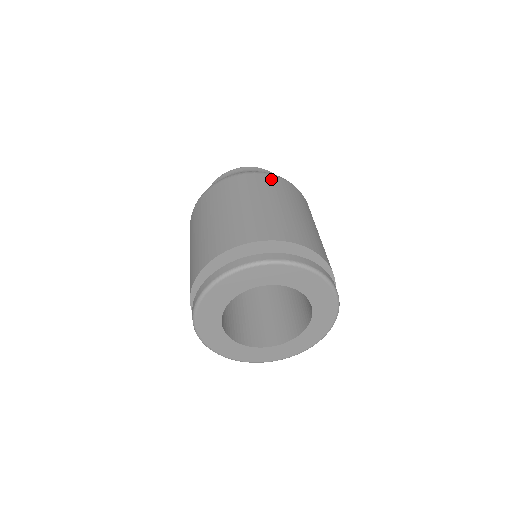
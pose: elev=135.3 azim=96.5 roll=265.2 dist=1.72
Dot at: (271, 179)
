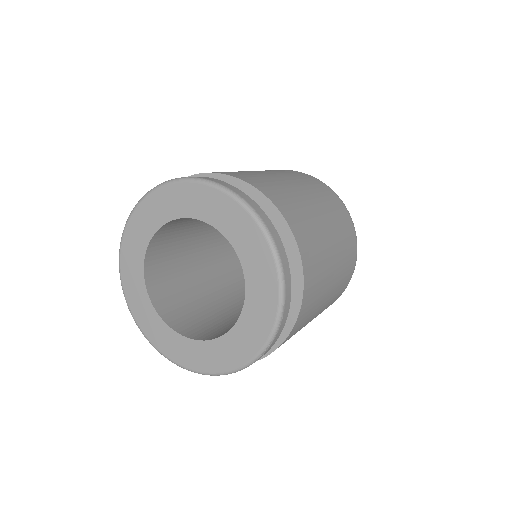
Dot at: (299, 173)
